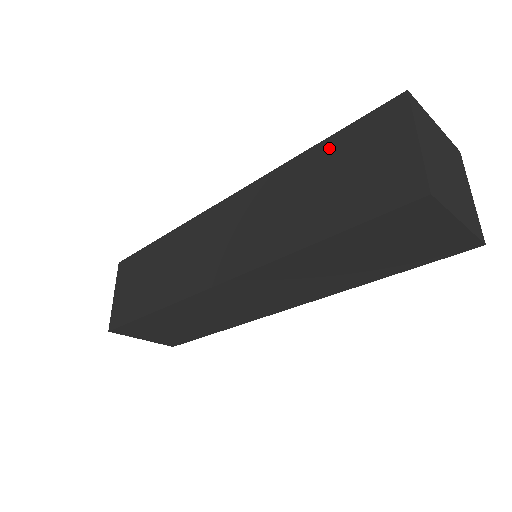
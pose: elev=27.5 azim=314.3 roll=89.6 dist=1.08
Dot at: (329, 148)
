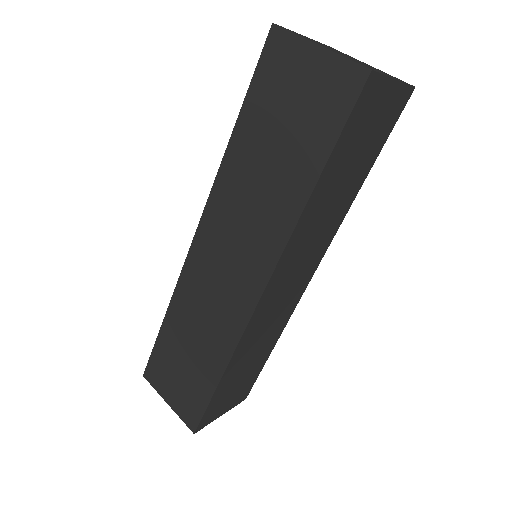
Dot at: occluded
